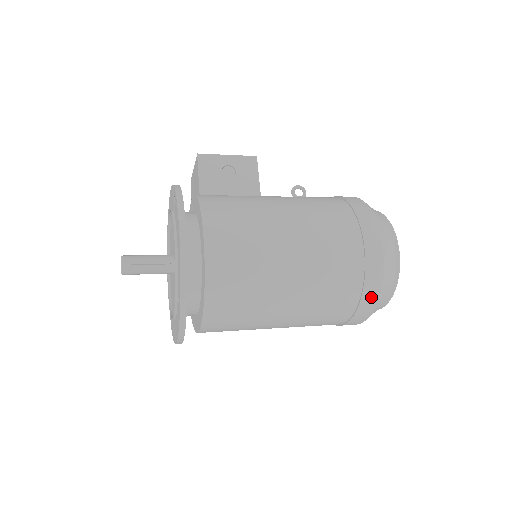
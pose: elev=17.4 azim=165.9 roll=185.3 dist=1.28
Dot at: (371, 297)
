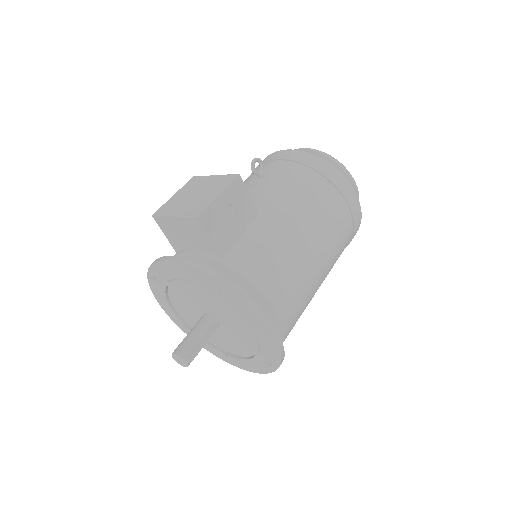
Dot at: occluded
